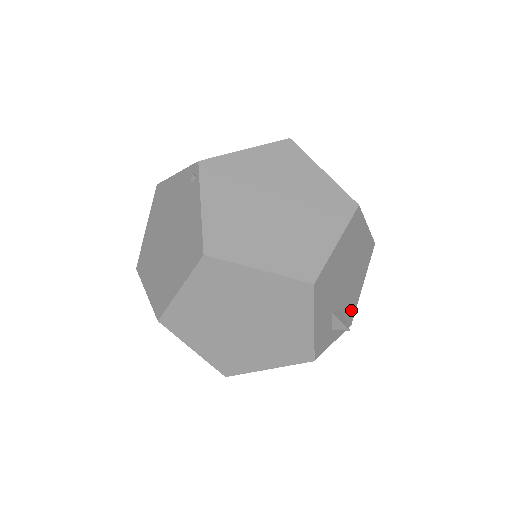
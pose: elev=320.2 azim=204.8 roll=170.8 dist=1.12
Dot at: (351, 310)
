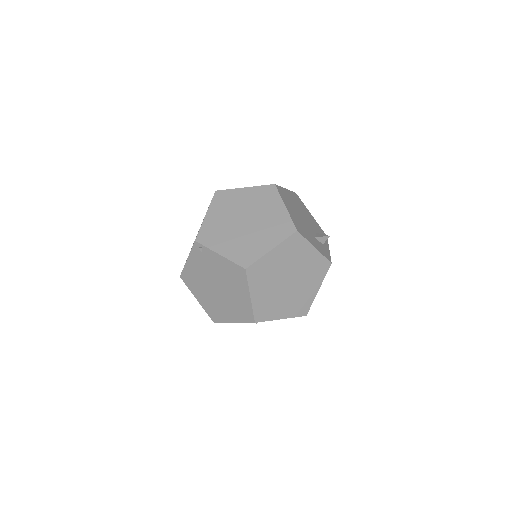
Dot at: (320, 230)
